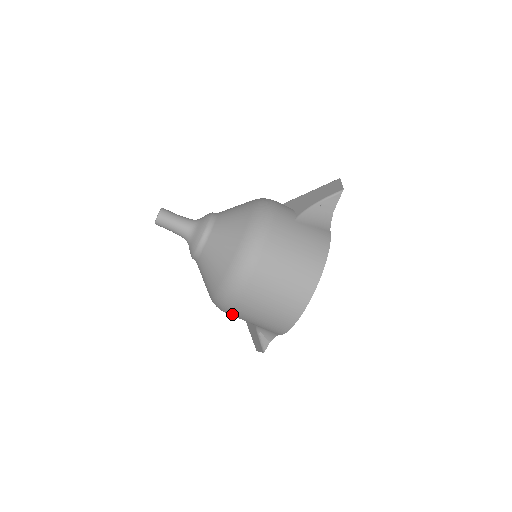
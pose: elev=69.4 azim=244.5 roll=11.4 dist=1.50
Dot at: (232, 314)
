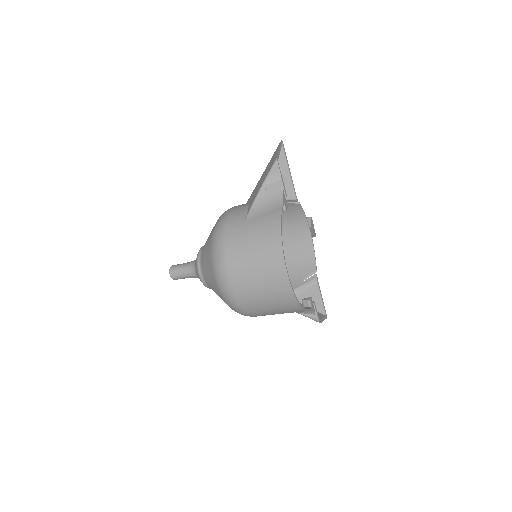
Dot at: occluded
